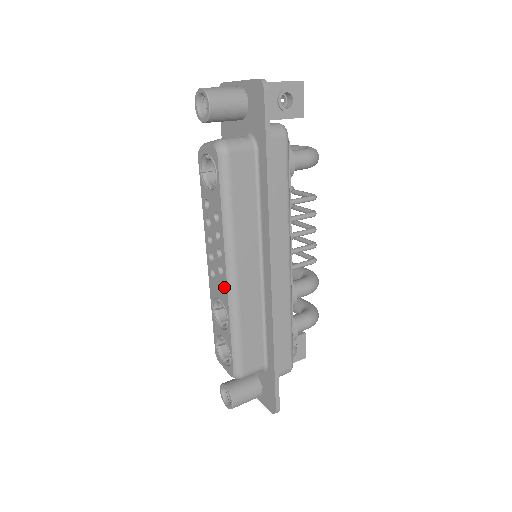
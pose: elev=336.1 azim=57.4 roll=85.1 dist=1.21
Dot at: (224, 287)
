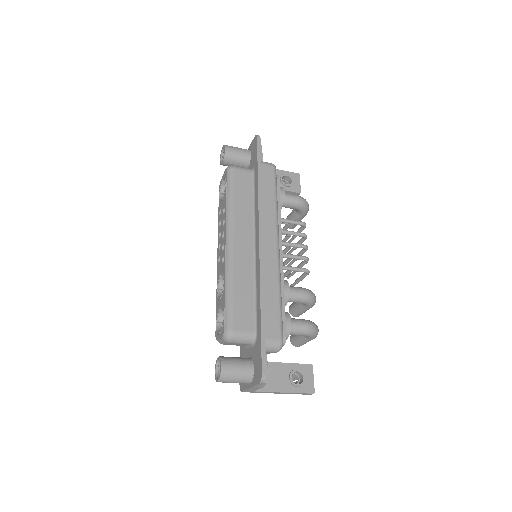
Dot at: (224, 256)
